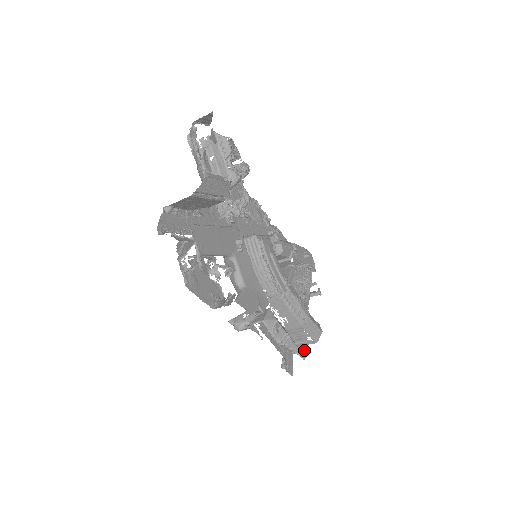
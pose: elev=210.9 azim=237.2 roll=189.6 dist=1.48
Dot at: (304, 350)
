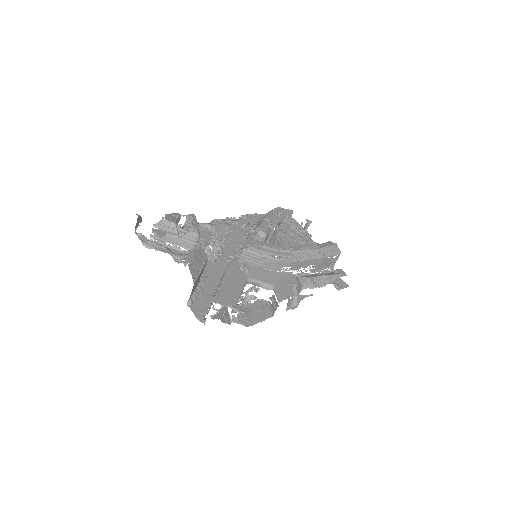
Dot at: (340, 270)
